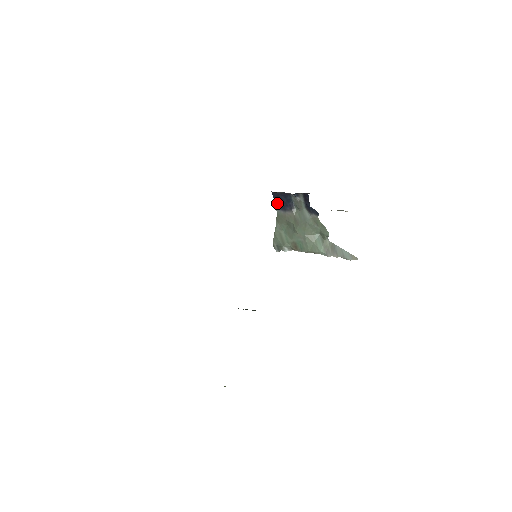
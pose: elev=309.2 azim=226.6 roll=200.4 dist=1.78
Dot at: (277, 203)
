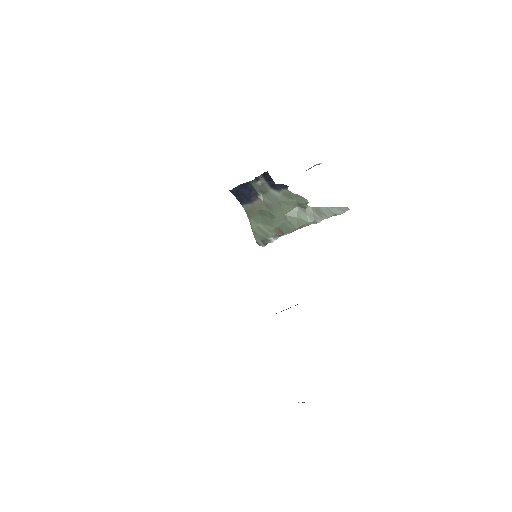
Dot at: (240, 199)
